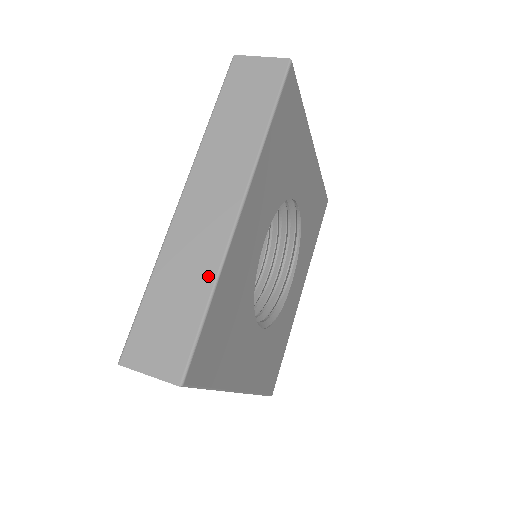
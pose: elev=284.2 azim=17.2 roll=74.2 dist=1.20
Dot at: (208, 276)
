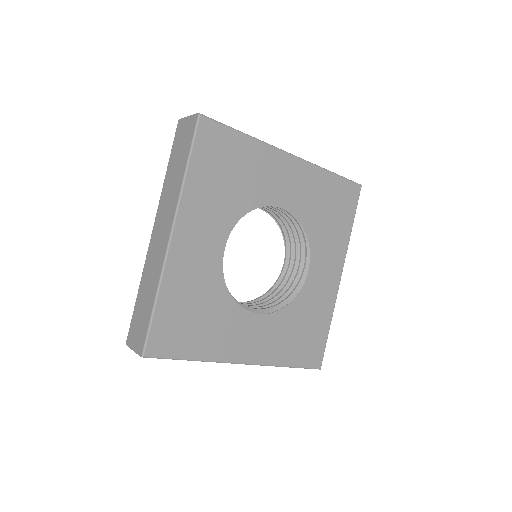
Dot at: (155, 285)
